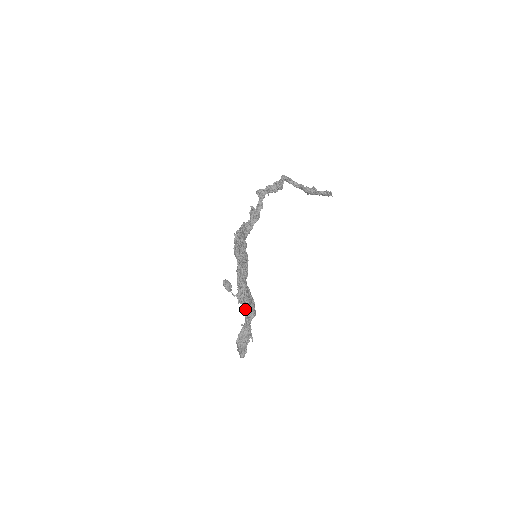
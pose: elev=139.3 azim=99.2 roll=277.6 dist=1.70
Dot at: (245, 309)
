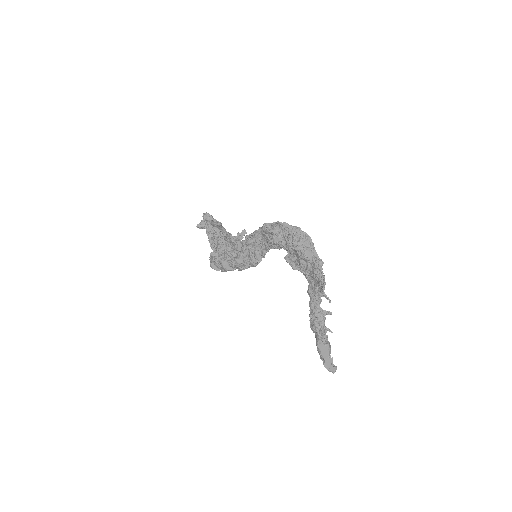
Dot at: (314, 256)
